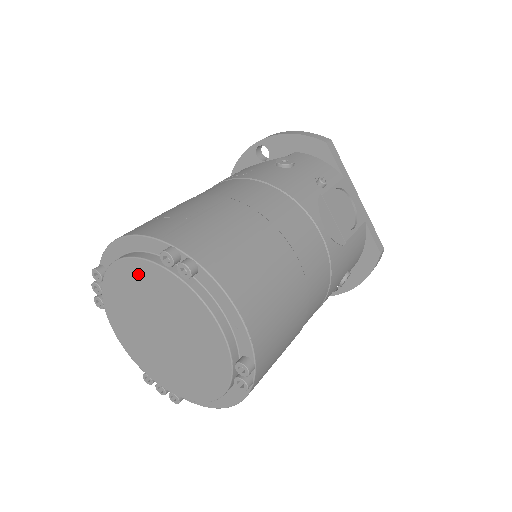
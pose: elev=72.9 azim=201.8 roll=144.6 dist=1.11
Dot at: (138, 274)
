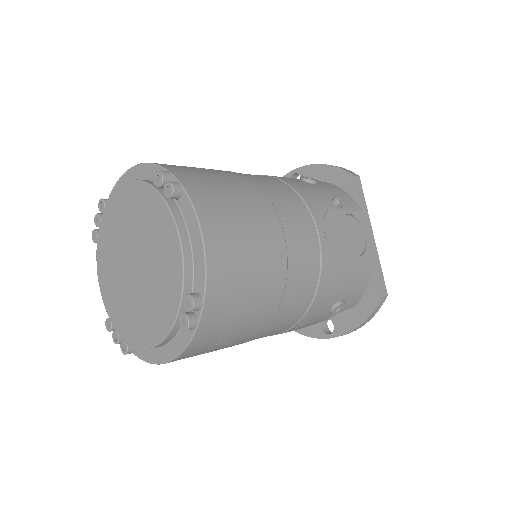
Dot at: (132, 198)
